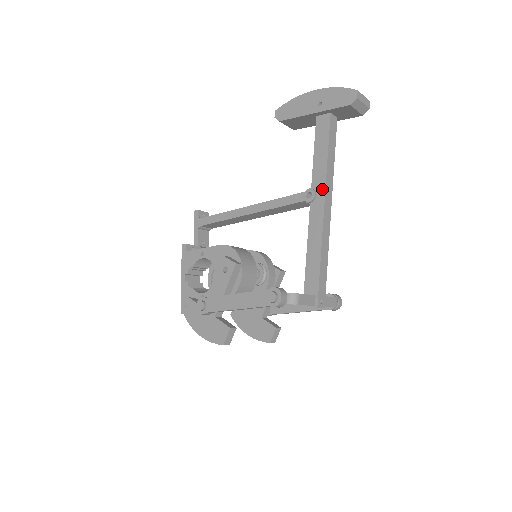
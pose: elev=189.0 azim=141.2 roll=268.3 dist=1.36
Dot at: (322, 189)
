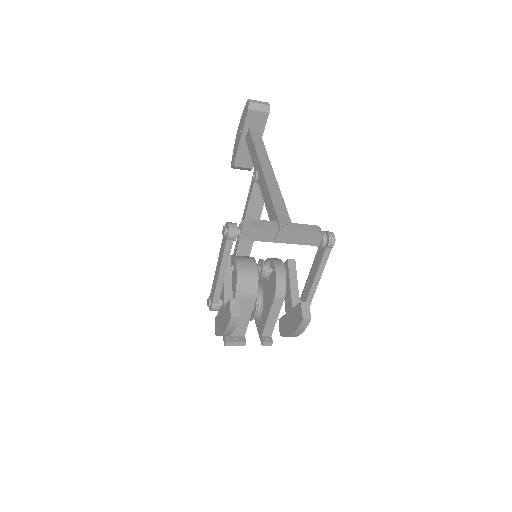
Dot at: (258, 164)
